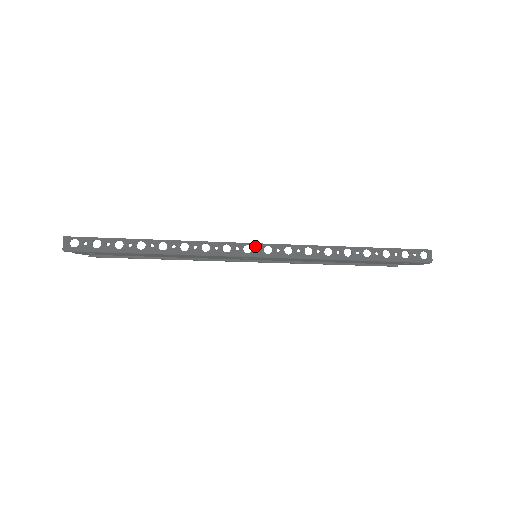
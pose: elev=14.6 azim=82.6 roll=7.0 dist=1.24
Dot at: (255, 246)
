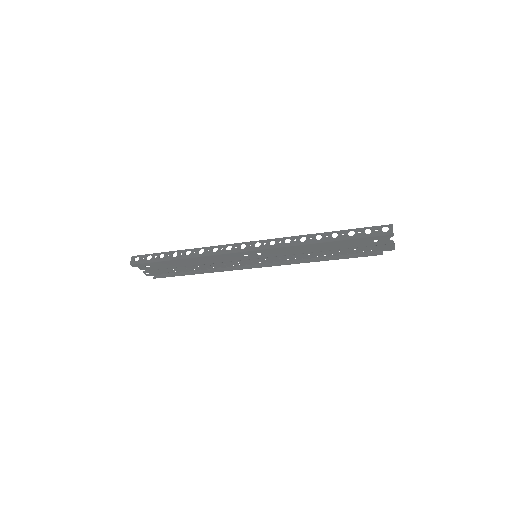
Dot at: (248, 243)
